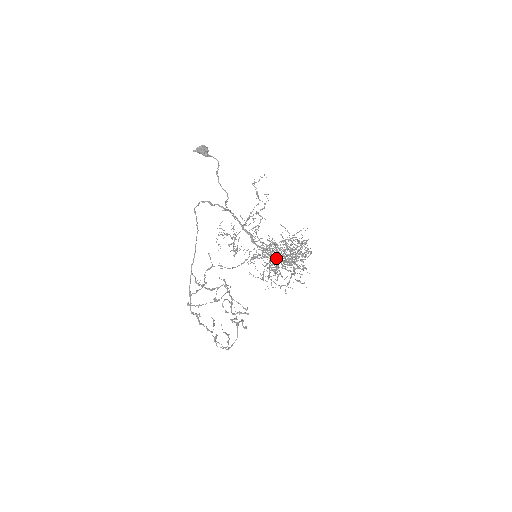
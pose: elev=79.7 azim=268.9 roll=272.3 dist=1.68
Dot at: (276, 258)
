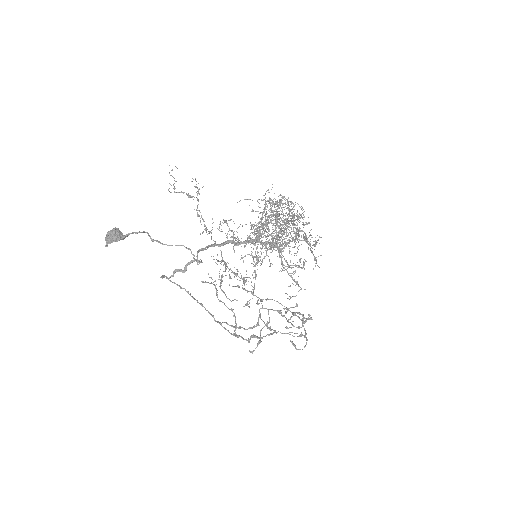
Dot at: occluded
